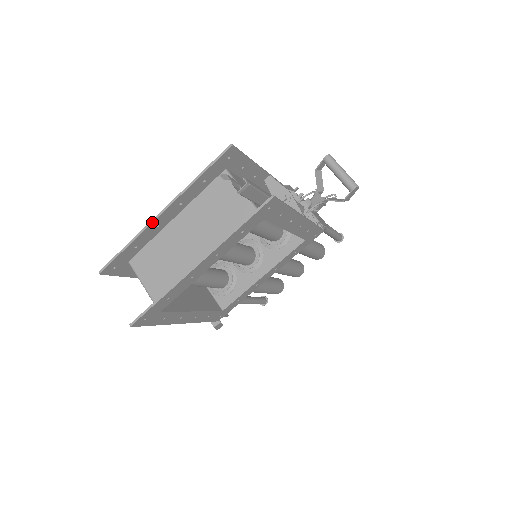
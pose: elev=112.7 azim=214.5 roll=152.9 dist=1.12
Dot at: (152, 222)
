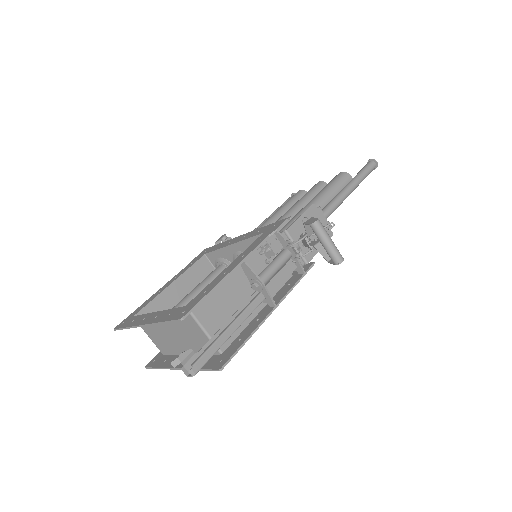
Dot at: occluded
